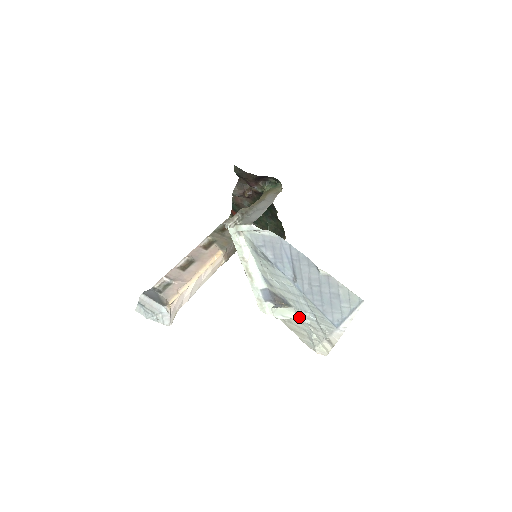
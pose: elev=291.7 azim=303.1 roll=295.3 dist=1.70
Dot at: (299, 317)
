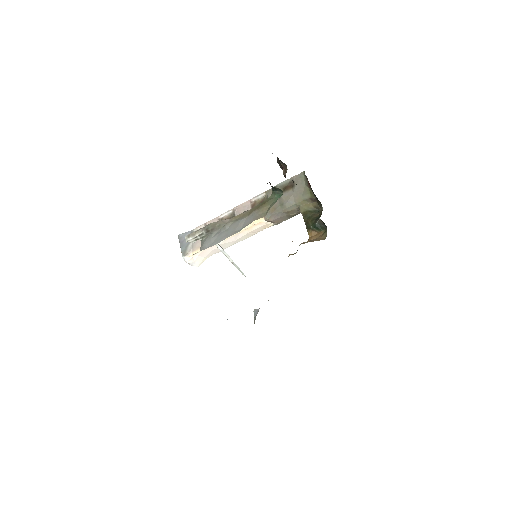
Dot at: occluded
